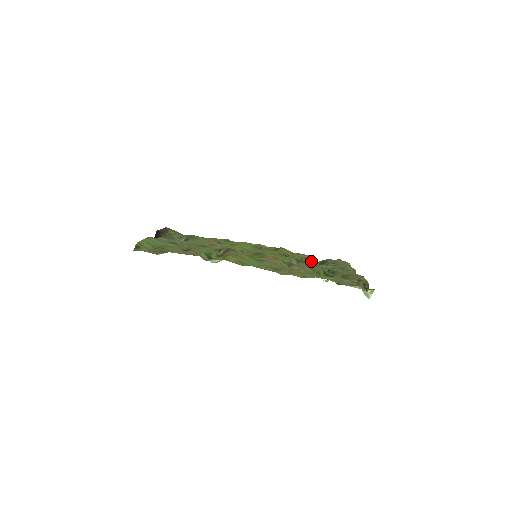
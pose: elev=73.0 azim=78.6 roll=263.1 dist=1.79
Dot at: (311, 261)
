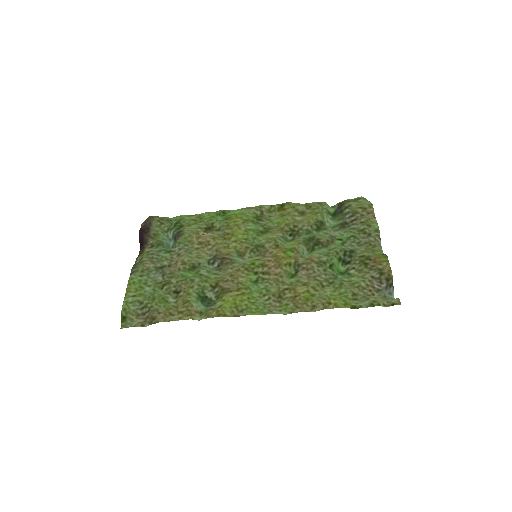
Dot at: (323, 228)
